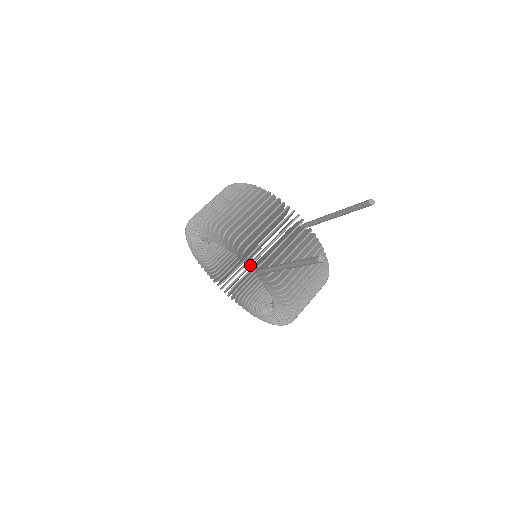
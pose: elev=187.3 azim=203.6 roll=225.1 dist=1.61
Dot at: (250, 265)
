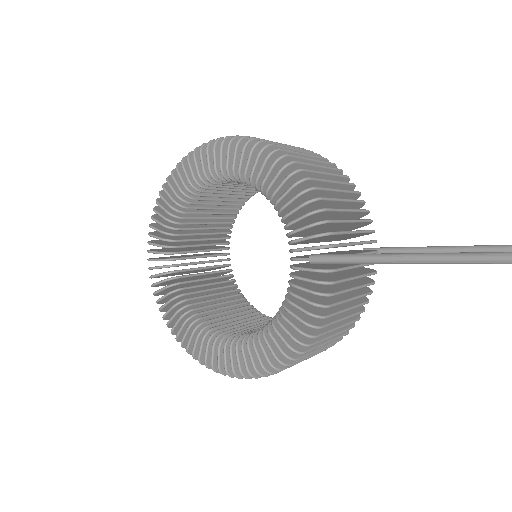
Dot at: (302, 240)
